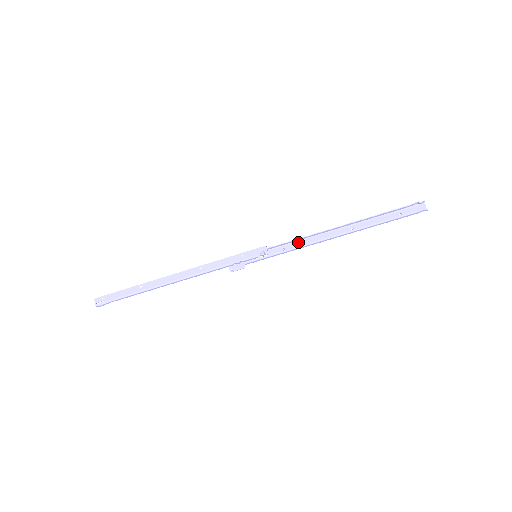
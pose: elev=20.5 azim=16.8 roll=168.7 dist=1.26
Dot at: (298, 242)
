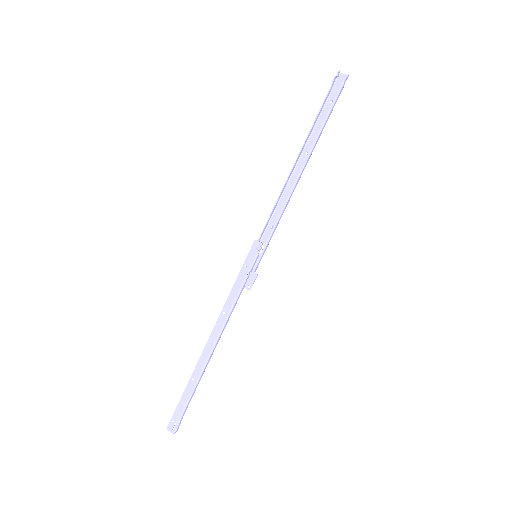
Dot at: (276, 209)
